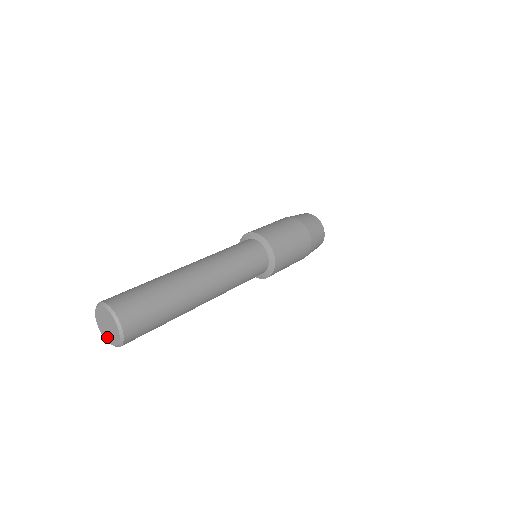
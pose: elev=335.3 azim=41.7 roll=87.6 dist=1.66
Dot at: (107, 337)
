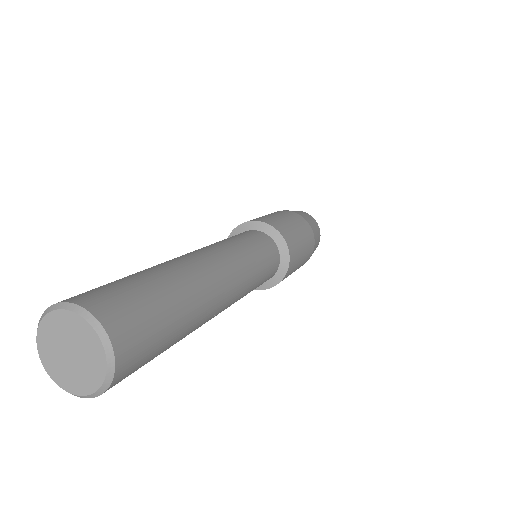
Dot at: (51, 364)
